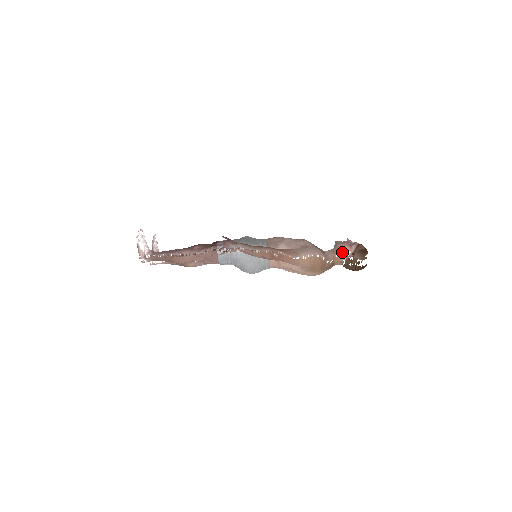
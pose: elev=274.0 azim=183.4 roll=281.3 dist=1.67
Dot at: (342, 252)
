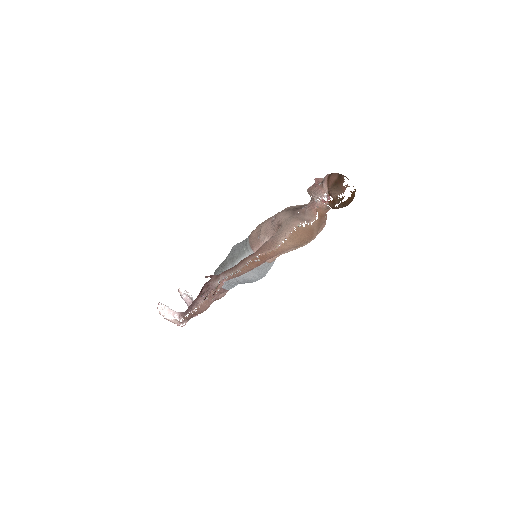
Dot at: (319, 199)
